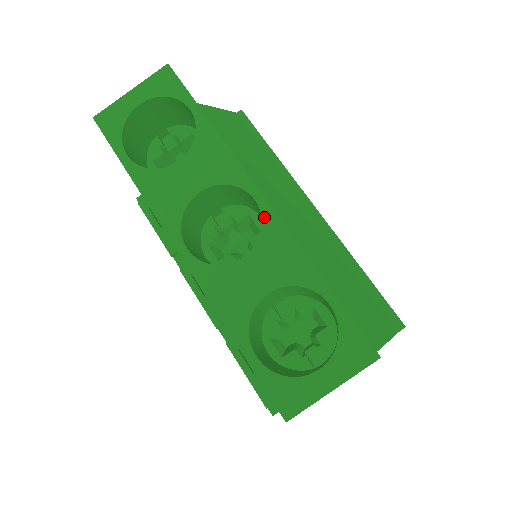
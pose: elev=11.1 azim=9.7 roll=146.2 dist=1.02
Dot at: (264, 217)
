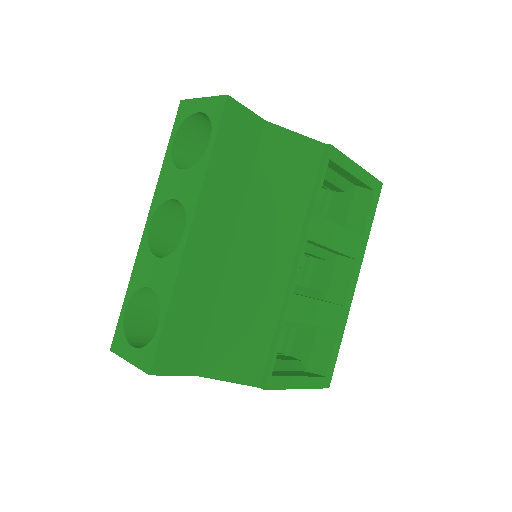
Dot at: (179, 246)
